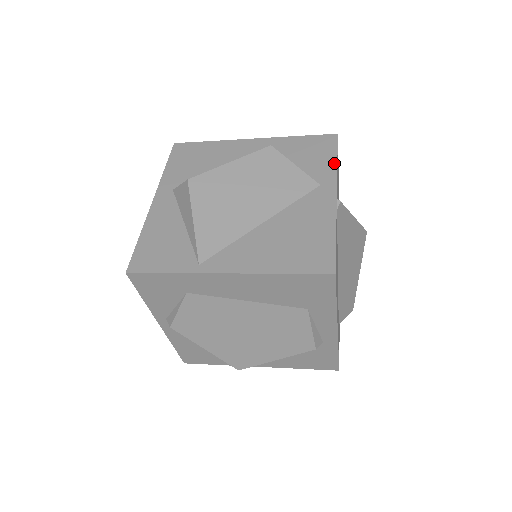
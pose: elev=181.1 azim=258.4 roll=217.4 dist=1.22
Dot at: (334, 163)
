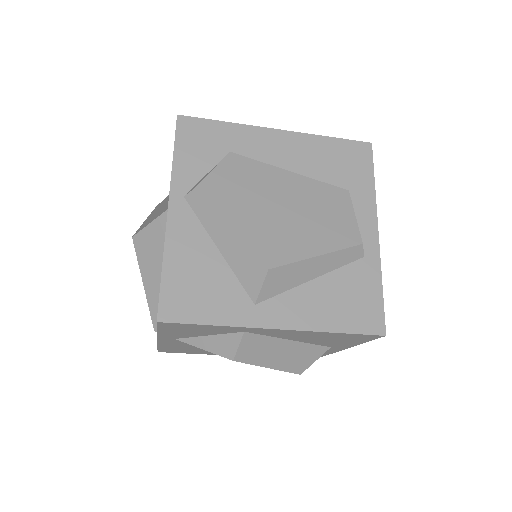
Dot at: occluded
